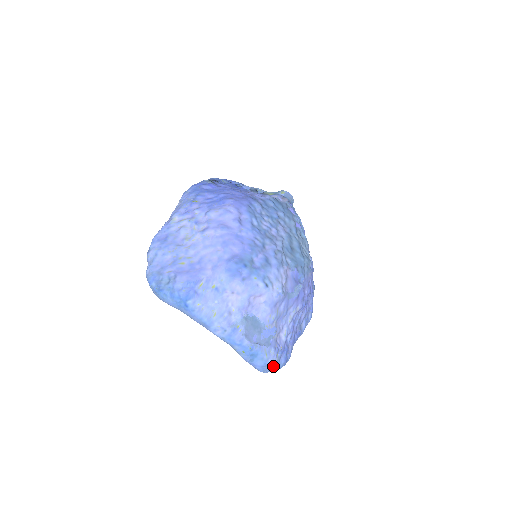
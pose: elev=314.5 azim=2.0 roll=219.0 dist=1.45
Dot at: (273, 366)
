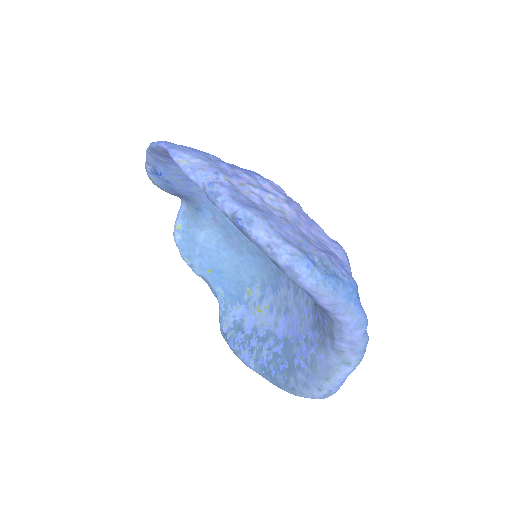
Dot at: occluded
